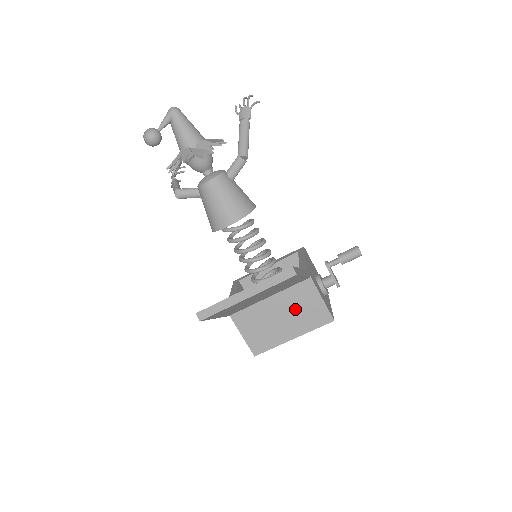
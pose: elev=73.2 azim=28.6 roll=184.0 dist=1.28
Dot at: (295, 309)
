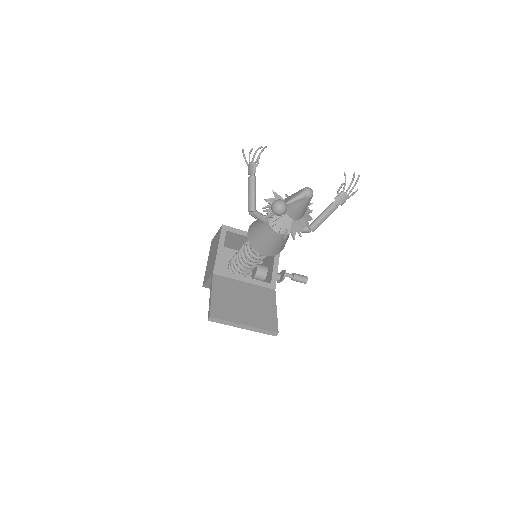
Dot at: occluded
